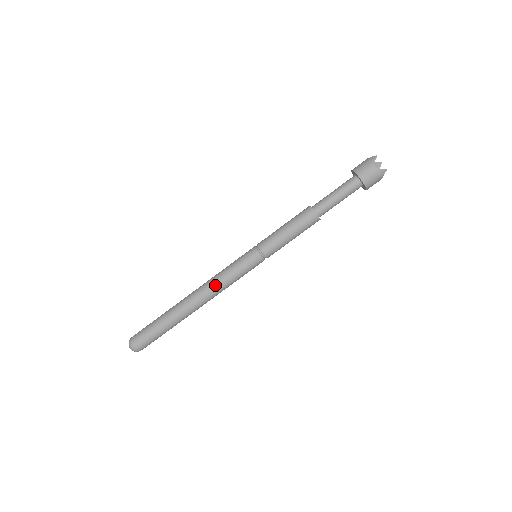
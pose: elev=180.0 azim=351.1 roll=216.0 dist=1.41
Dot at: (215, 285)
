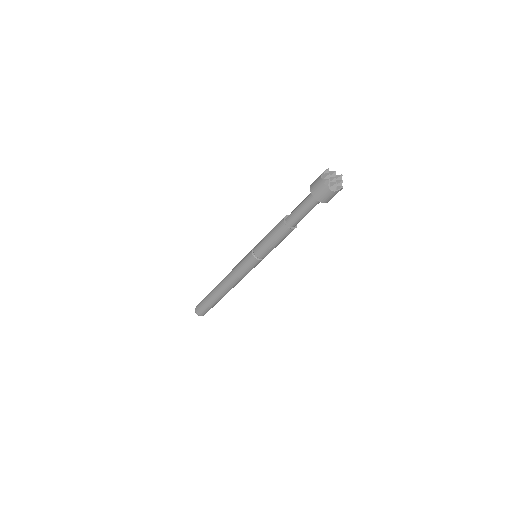
Dot at: (230, 273)
